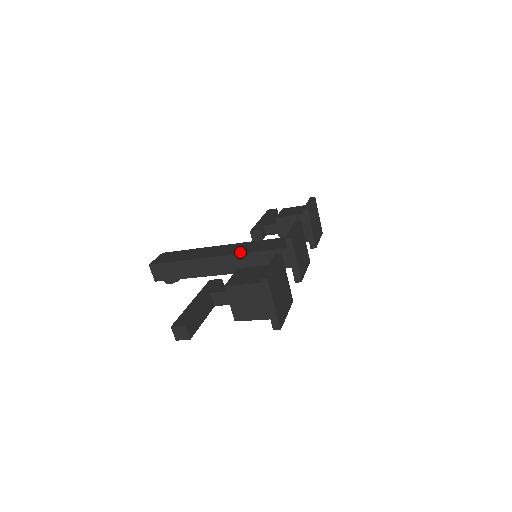
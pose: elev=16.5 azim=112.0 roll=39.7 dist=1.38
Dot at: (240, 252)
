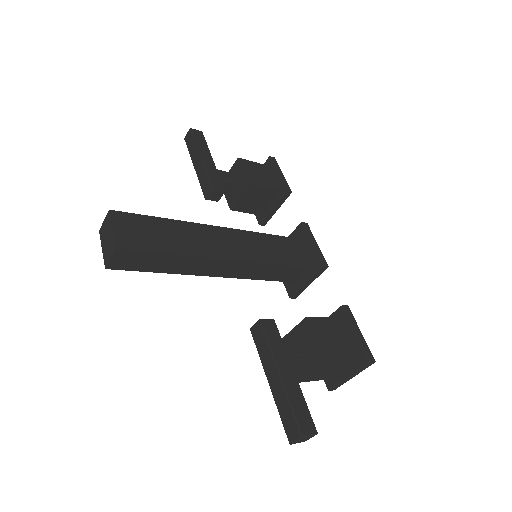
Dot at: (258, 259)
